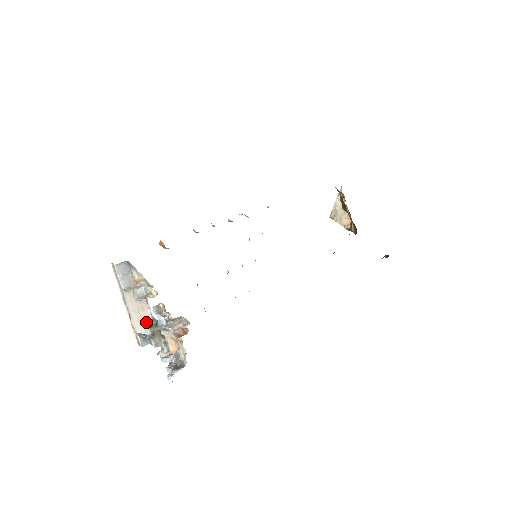
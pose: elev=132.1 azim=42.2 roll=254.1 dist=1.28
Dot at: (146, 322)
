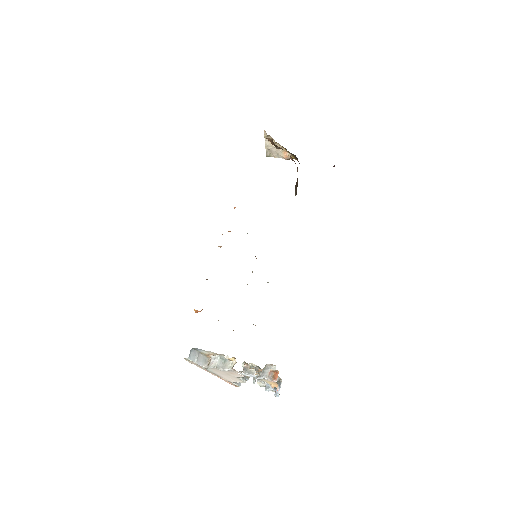
Dot at: (238, 377)
